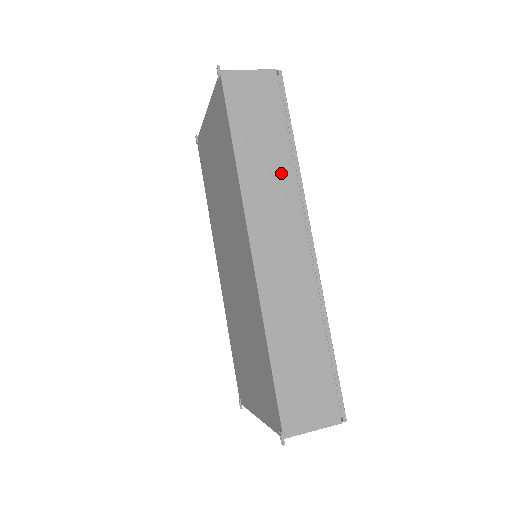
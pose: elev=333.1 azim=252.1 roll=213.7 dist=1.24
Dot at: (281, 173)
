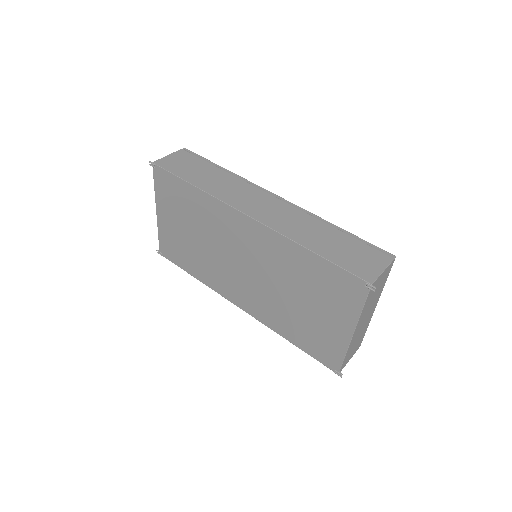
Dot at: (229, 181)
